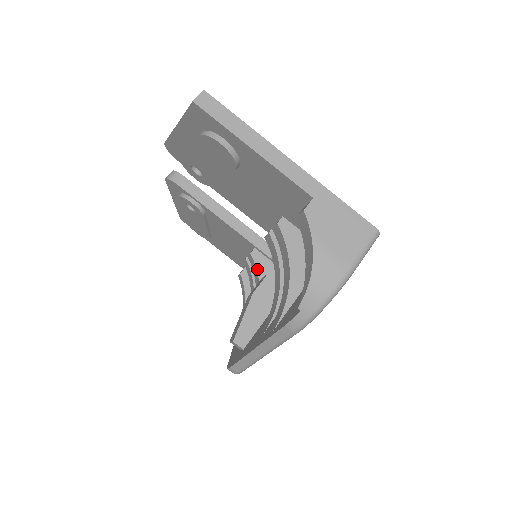
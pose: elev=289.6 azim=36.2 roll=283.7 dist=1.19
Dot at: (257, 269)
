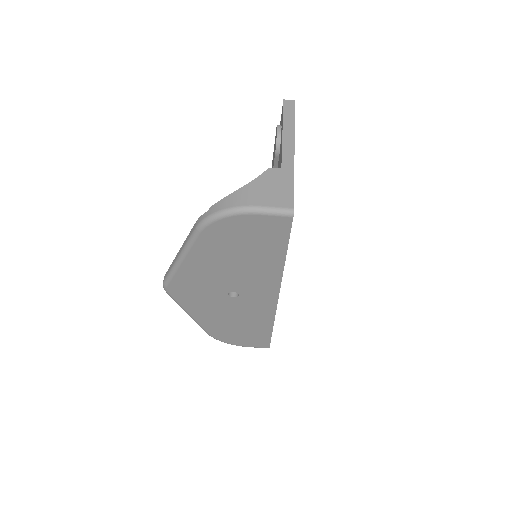
Dot at: occluded
